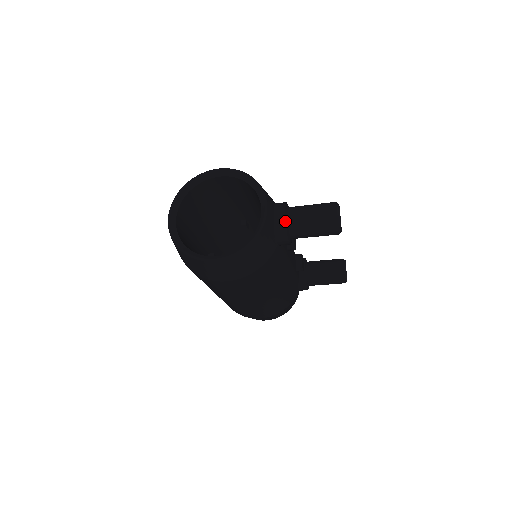
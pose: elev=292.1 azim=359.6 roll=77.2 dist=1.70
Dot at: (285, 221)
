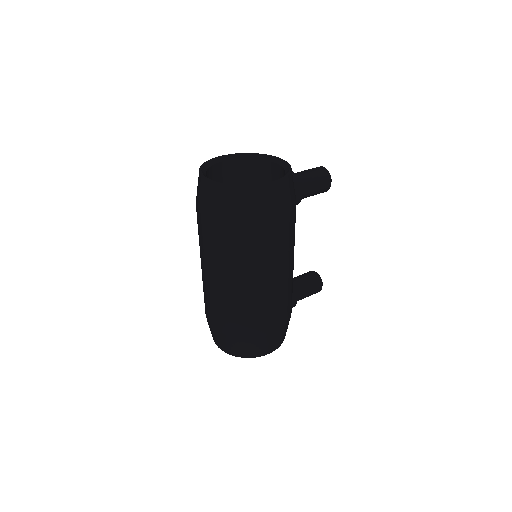
Dot at: (295, 174)
